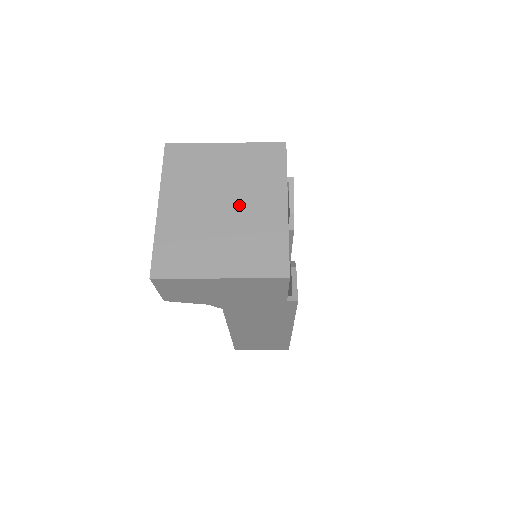
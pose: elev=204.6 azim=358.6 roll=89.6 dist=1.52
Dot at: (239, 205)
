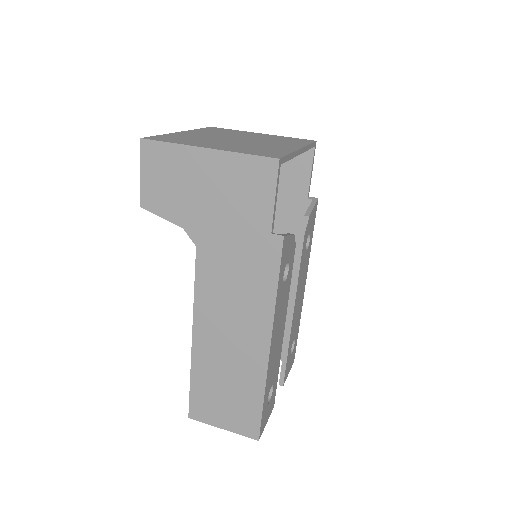
Dot at: (254, 141)
